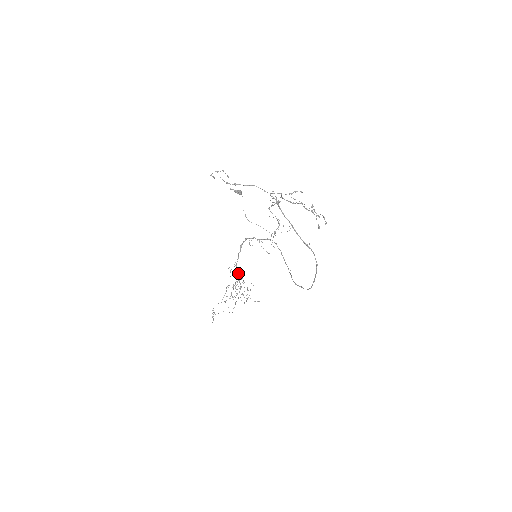
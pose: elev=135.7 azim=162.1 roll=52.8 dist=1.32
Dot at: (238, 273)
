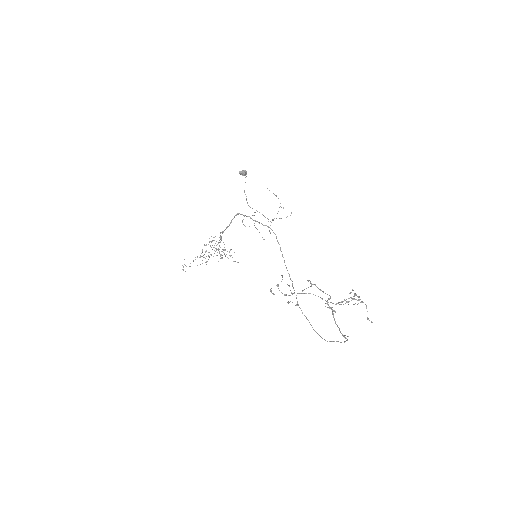
Dot at: (221, 239)
